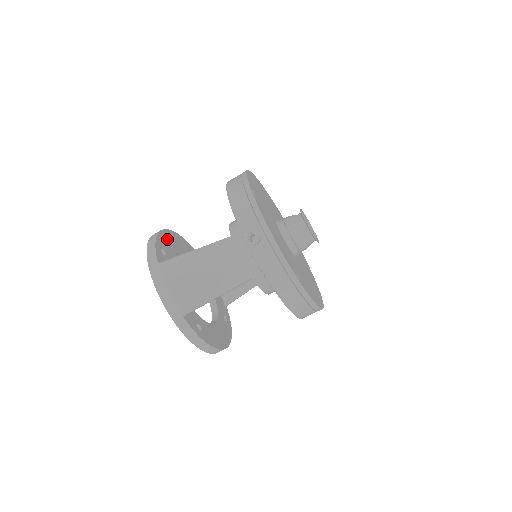
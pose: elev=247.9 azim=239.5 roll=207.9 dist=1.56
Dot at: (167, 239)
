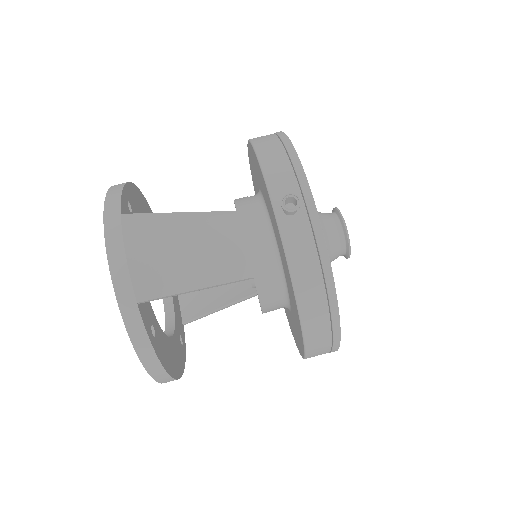
Dot at: (136, 198)
